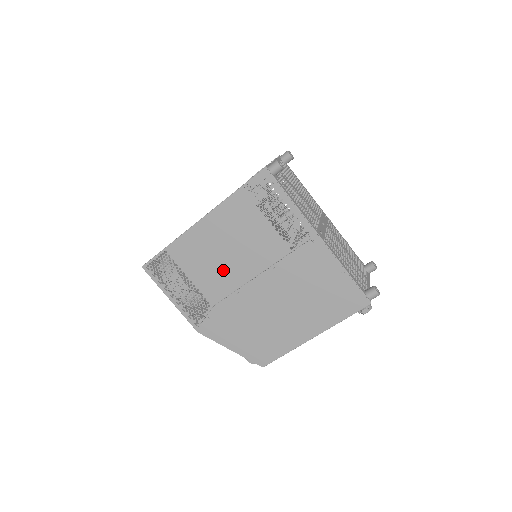
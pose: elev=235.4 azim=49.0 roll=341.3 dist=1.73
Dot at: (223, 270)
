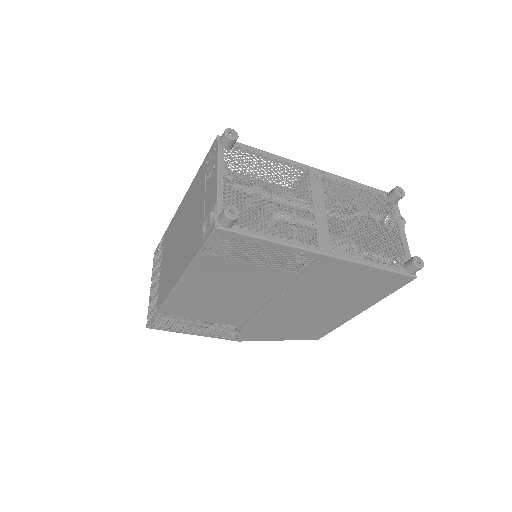
Dot at: (231, 306)
